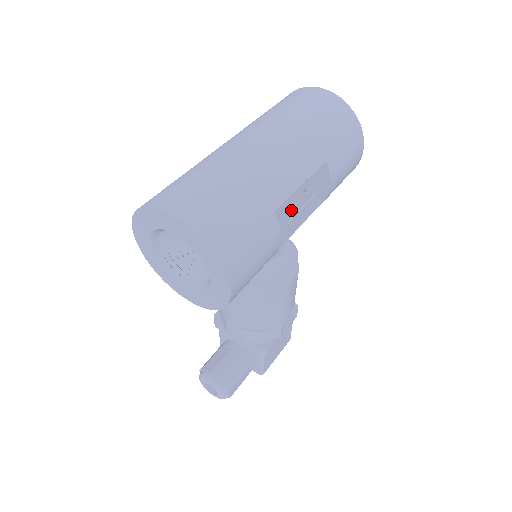
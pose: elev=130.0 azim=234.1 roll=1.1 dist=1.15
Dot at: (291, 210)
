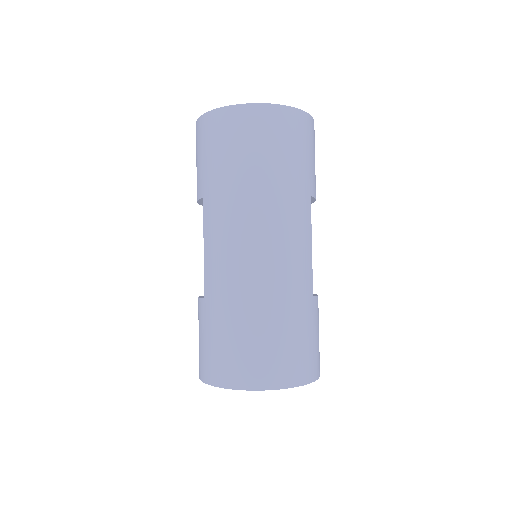
Dot at: occluded
